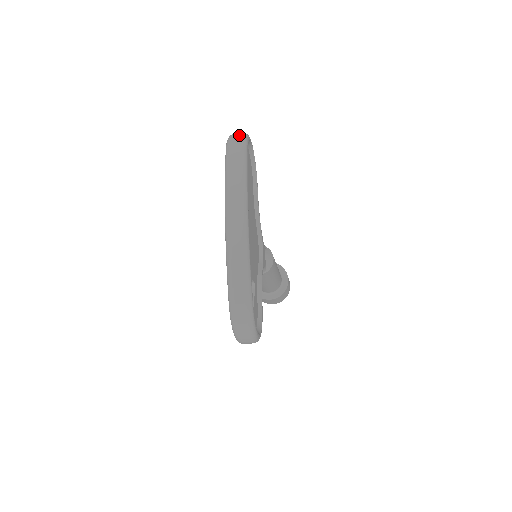
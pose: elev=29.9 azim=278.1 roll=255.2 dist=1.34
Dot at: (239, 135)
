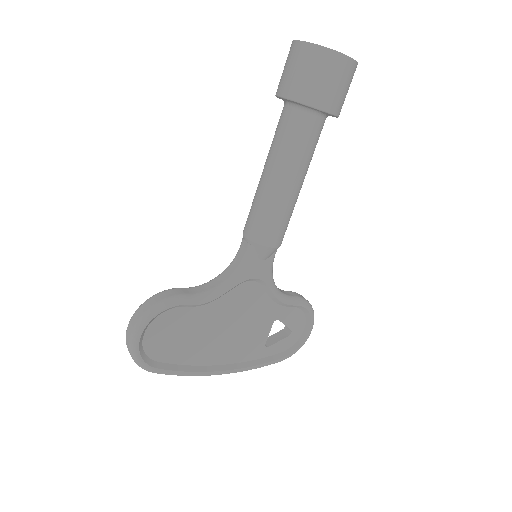
Dot at: (137, 364)
